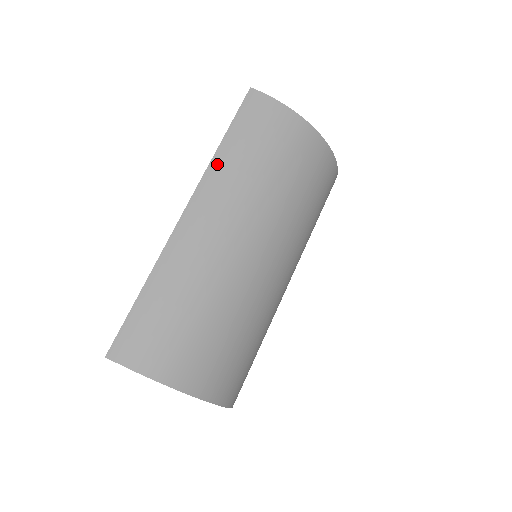
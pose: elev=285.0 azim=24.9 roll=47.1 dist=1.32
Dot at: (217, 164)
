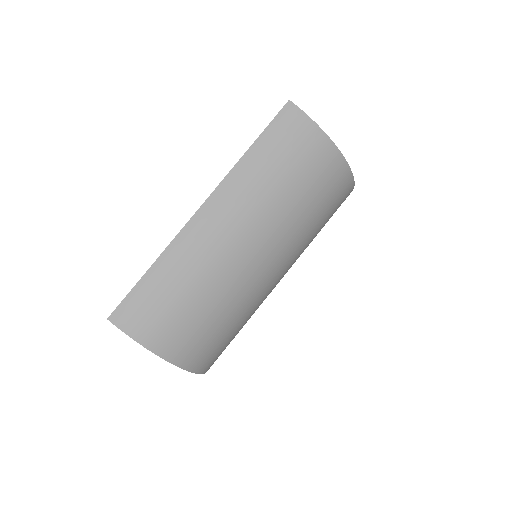
Dot at: (240, 170)
